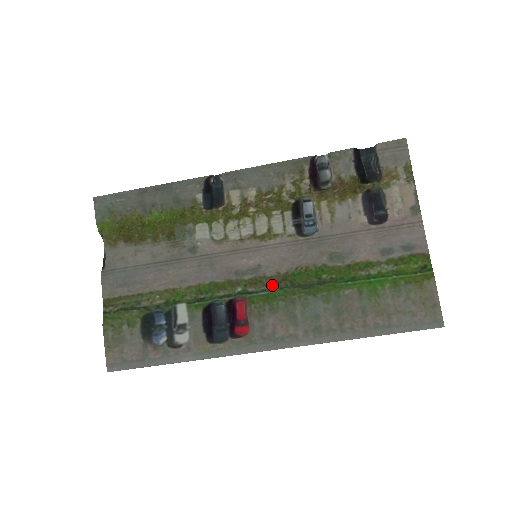
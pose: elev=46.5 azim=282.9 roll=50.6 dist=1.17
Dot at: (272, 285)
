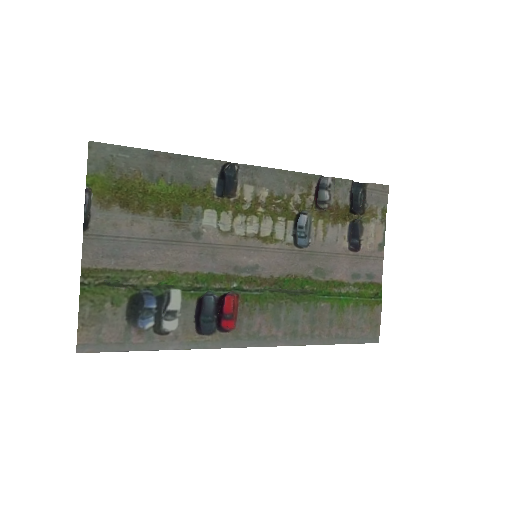
Dot at: (265, 287)
